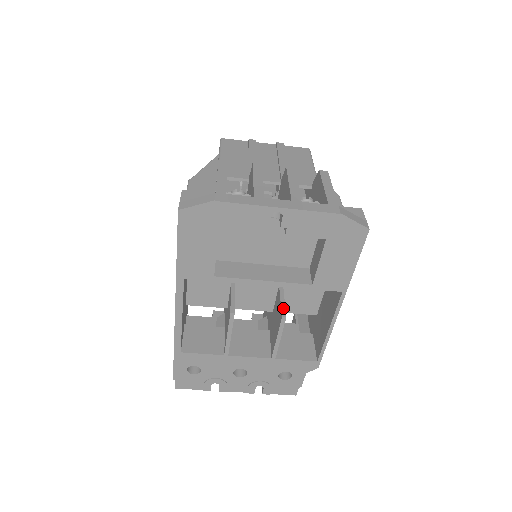
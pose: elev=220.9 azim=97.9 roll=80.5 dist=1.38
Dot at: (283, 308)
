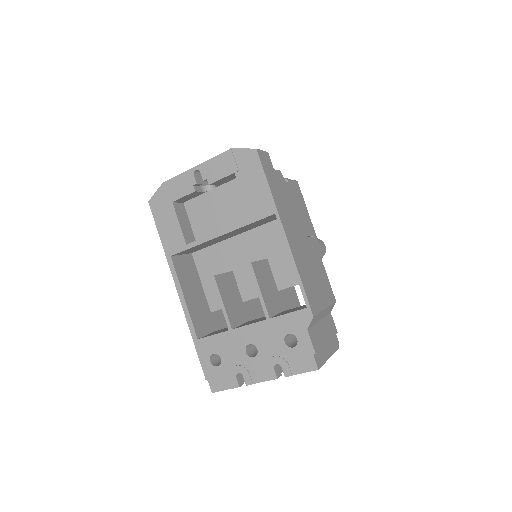
Dot at: (254, 262)
